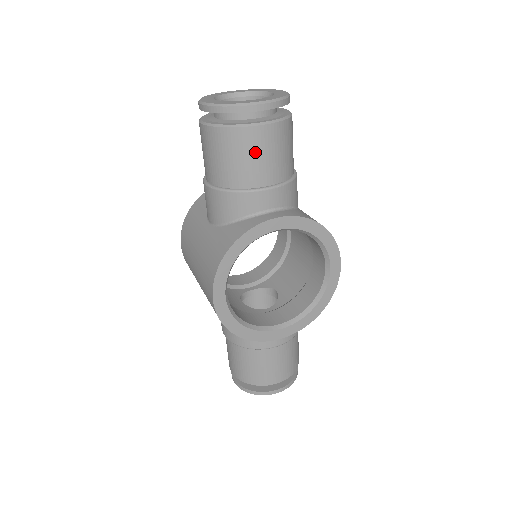
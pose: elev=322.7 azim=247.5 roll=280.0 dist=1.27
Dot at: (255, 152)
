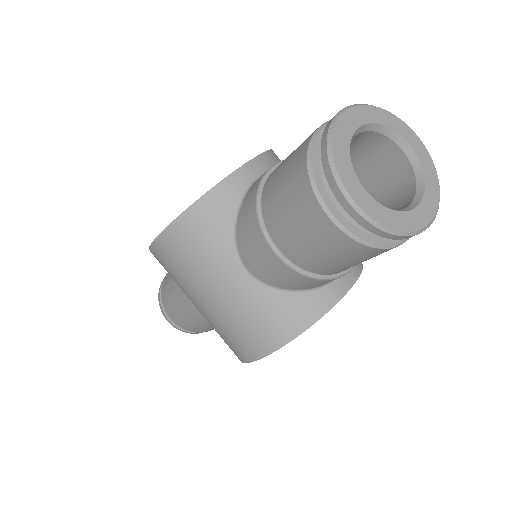
Dot at: occluded
